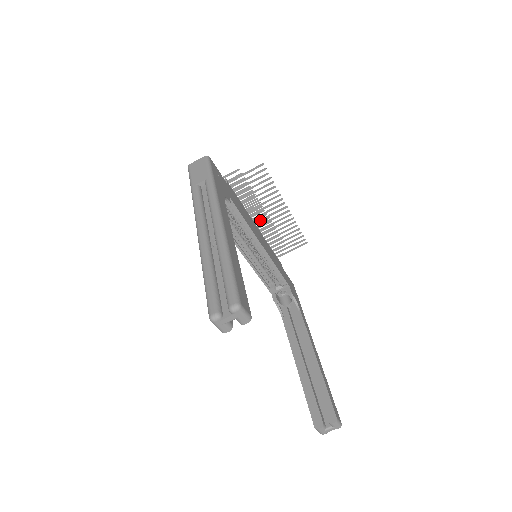
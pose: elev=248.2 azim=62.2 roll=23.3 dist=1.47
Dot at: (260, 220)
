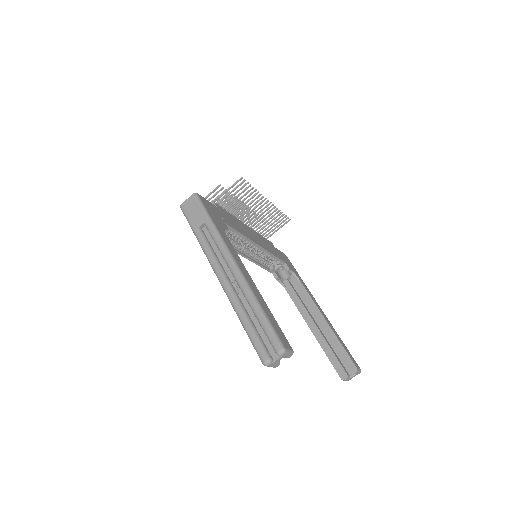
Dot at: (247, 218)
